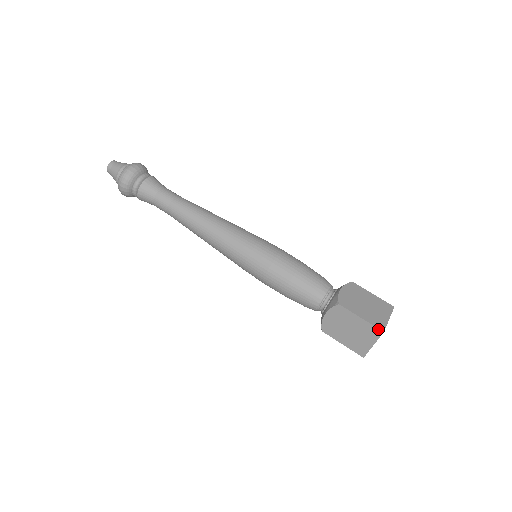
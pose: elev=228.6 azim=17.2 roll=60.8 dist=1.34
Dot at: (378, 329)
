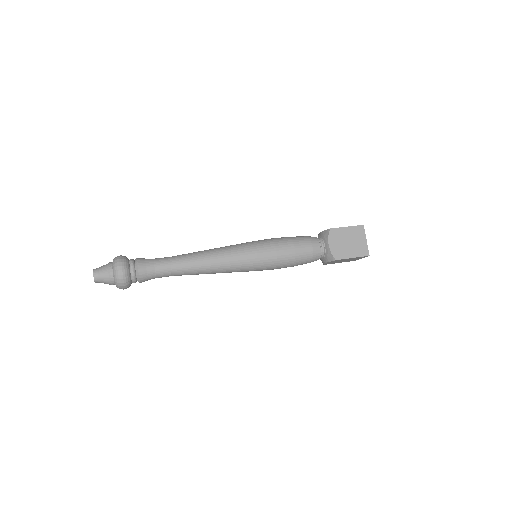
Dot at: (360, 226)
